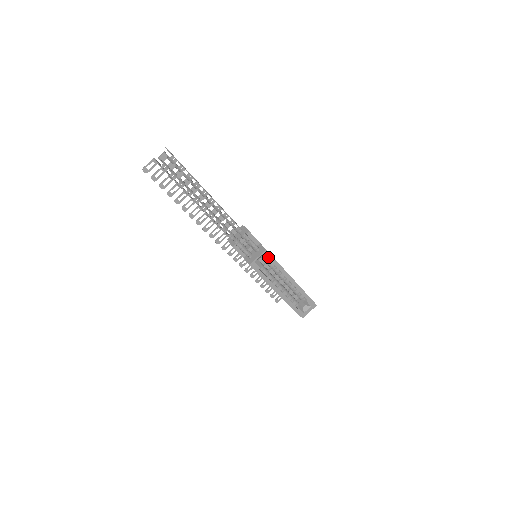
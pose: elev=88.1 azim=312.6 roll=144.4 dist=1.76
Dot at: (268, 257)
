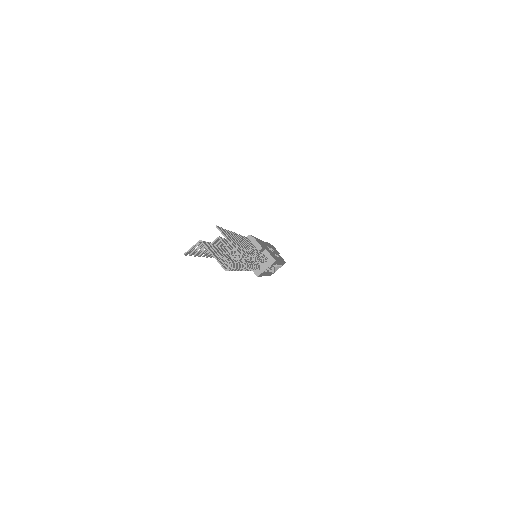
Dot at: (274, 263)
